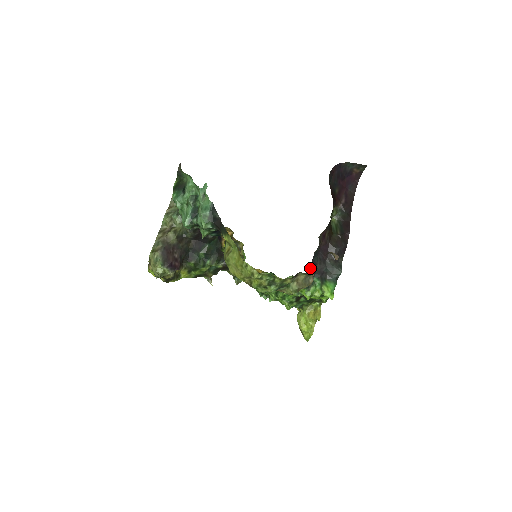
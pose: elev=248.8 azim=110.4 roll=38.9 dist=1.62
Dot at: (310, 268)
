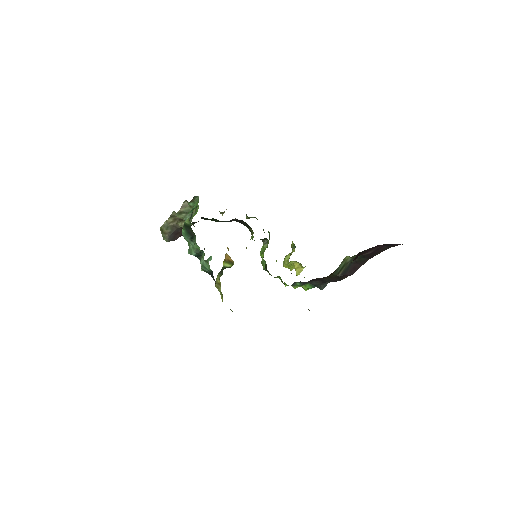
Dot at: occluded
